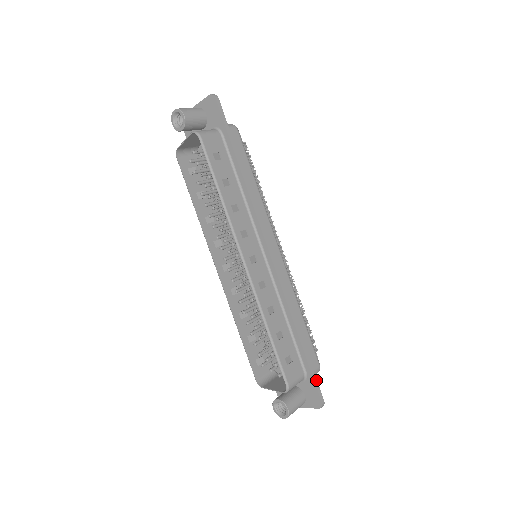
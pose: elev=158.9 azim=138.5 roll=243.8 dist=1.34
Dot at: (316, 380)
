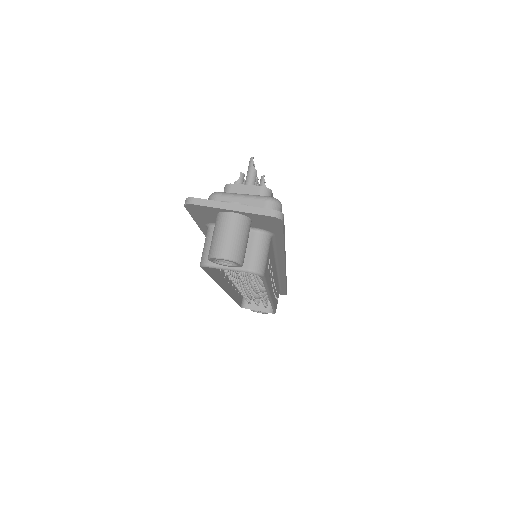
Dot at: occluded
